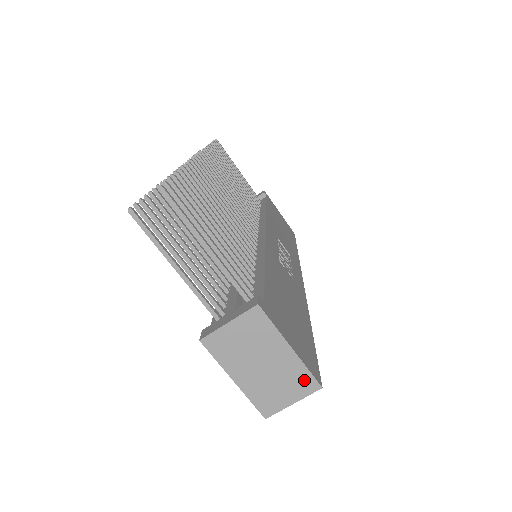
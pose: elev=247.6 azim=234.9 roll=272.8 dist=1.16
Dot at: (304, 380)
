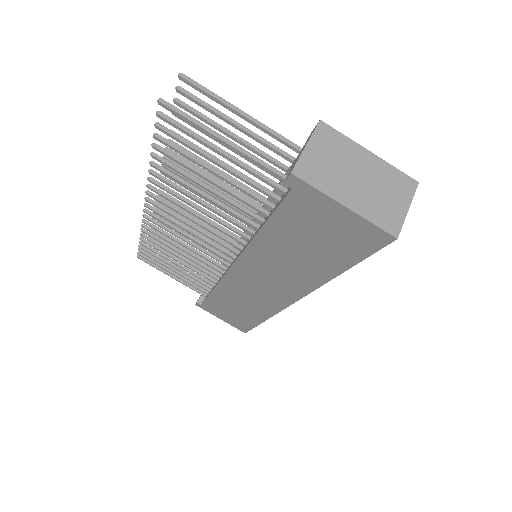
Dot at: (400, 180)
